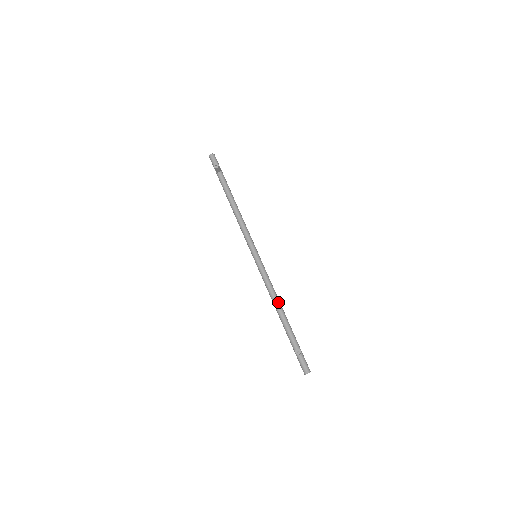
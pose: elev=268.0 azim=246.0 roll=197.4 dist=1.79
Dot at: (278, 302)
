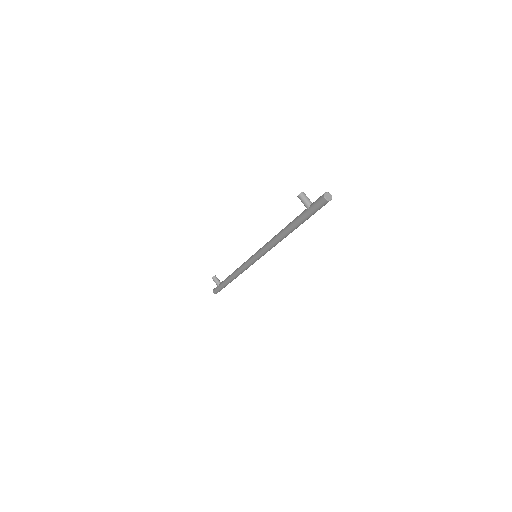
Dot at: occluded
